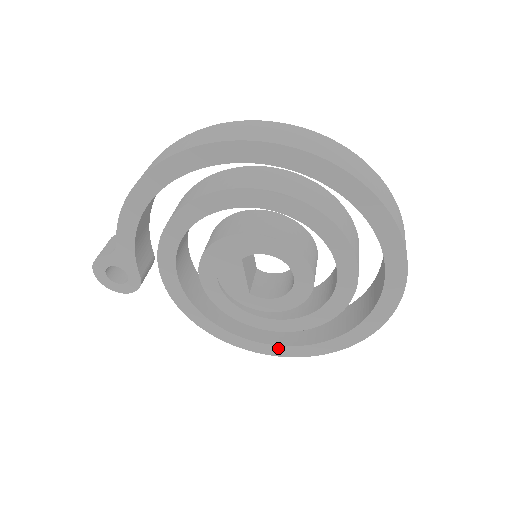
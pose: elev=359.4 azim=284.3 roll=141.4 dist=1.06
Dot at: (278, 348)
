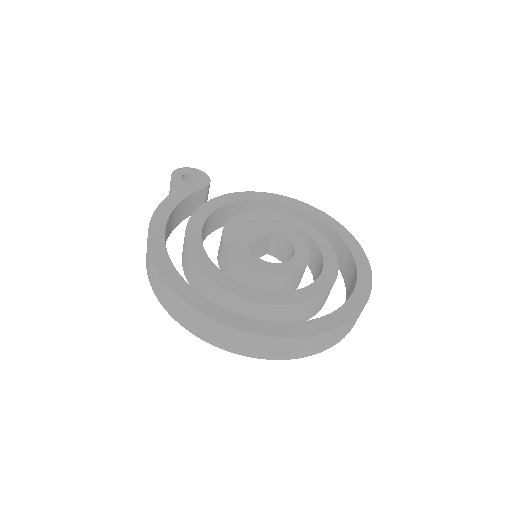
Dot at: occluded
